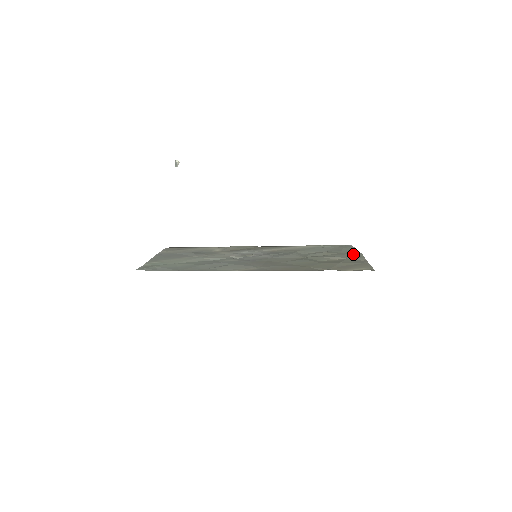
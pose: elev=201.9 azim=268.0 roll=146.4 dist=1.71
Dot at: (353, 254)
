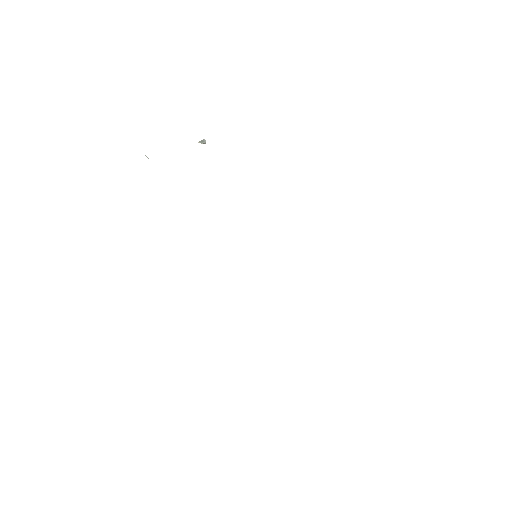
Dot at: occluded
